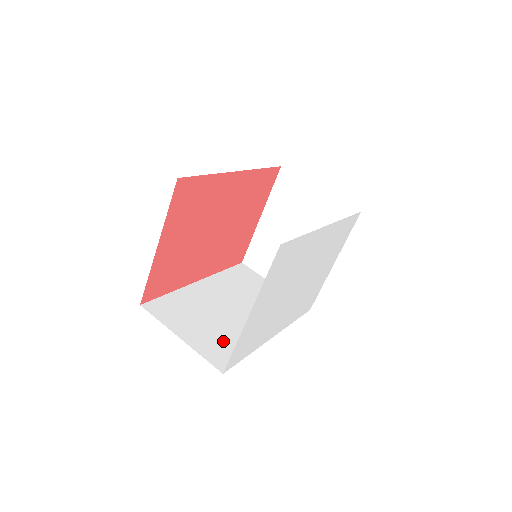
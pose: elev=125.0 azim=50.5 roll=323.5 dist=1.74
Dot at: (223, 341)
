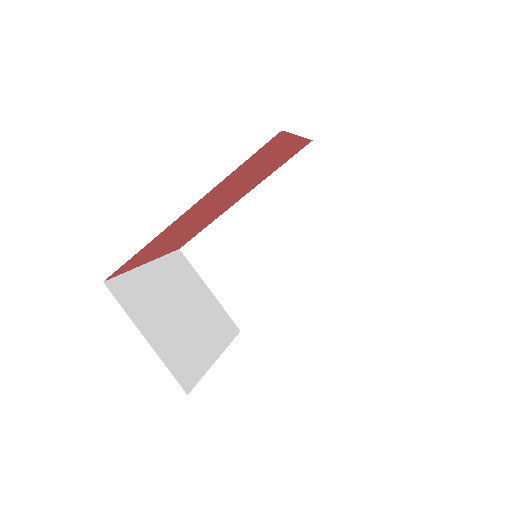
Dot at: (249, 293)
